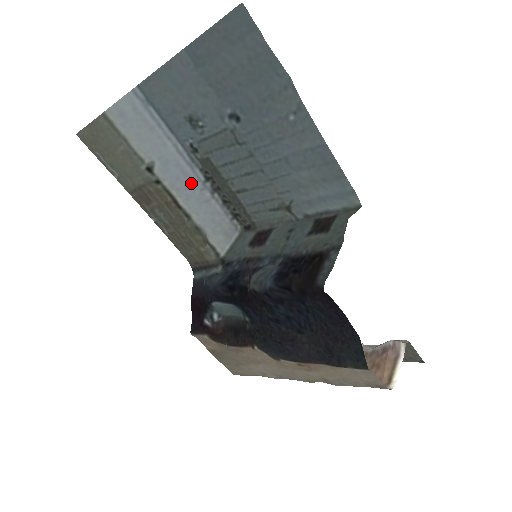
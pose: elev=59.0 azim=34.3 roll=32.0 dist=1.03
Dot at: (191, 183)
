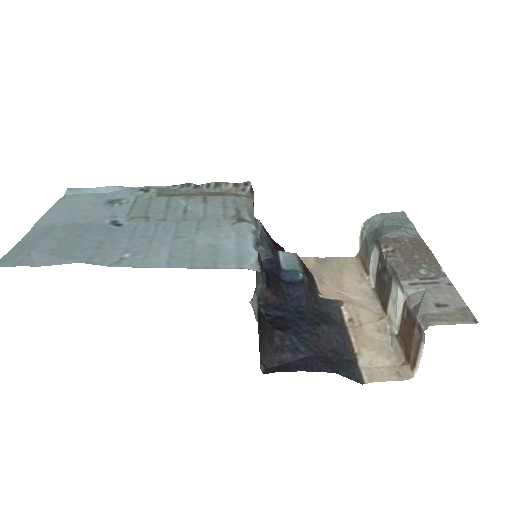
Dot at: occluded
